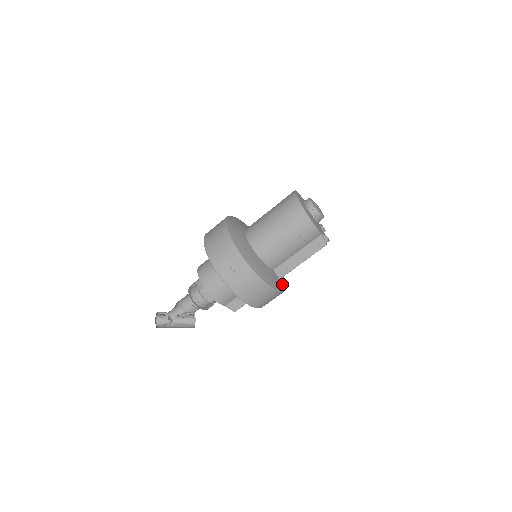
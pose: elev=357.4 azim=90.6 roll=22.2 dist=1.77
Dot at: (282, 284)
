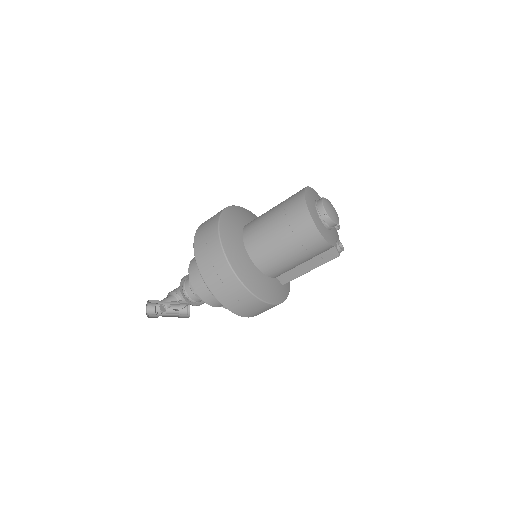
Dot at: (286, 288)
